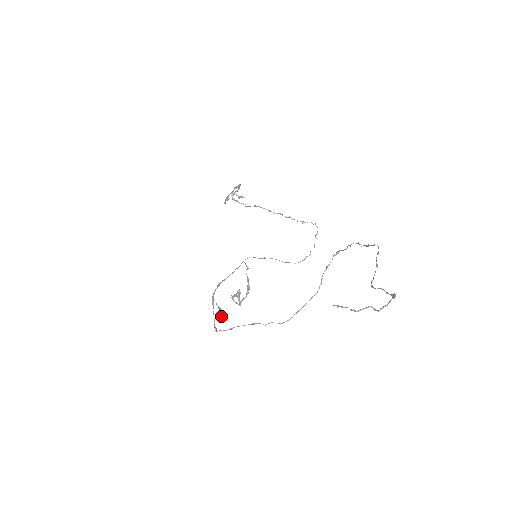
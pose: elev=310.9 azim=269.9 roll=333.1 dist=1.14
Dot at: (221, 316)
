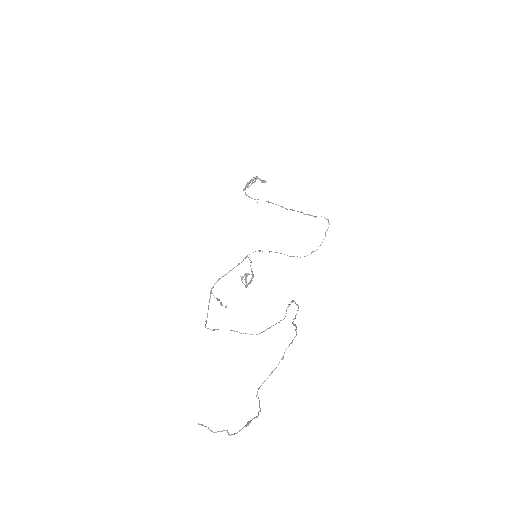
Dot at: (220, 304)
